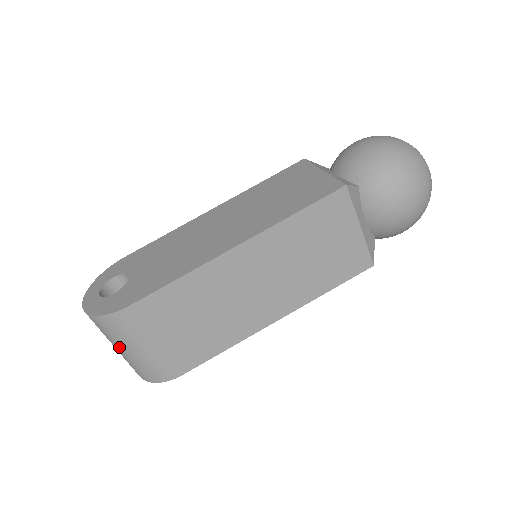
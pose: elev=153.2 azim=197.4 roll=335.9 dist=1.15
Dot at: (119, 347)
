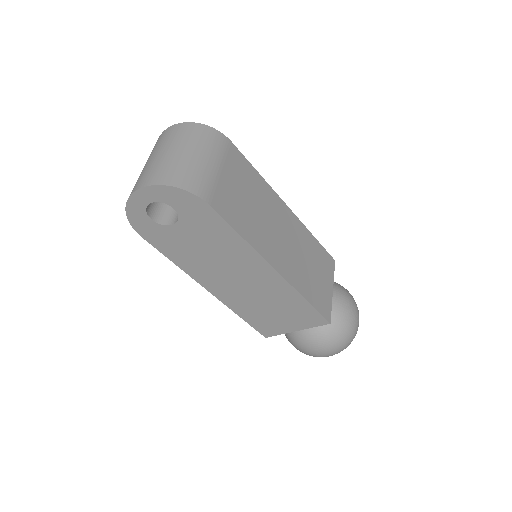
Dot at: (185, 149)
